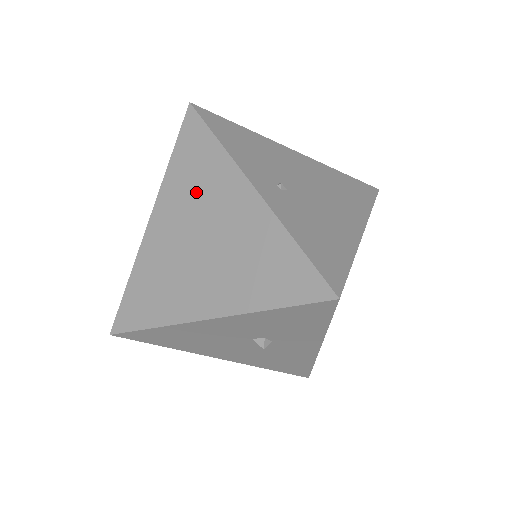
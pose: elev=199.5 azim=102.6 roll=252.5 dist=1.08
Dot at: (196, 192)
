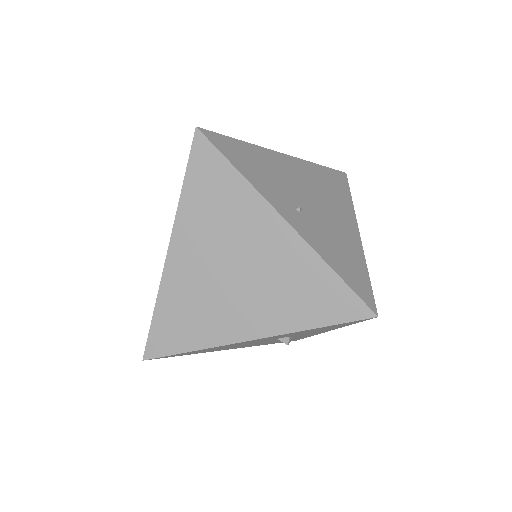
Dot at: (220, 223)
